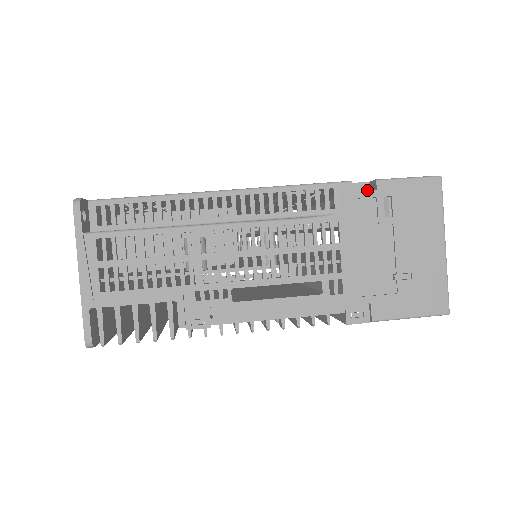
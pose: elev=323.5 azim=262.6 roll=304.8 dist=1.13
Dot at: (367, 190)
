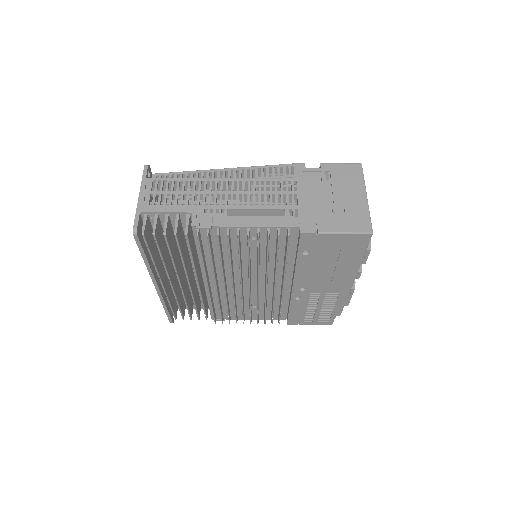
Dot at: occluded
